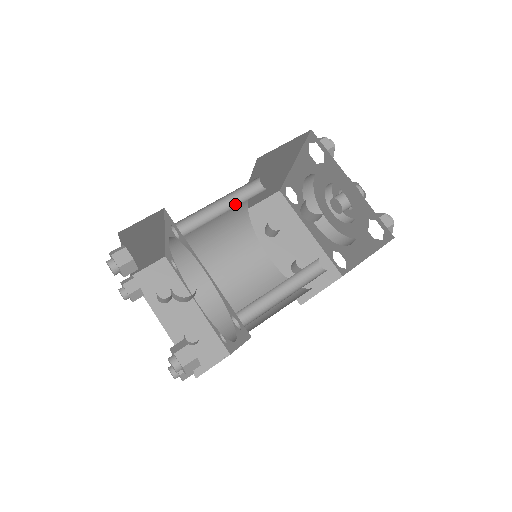
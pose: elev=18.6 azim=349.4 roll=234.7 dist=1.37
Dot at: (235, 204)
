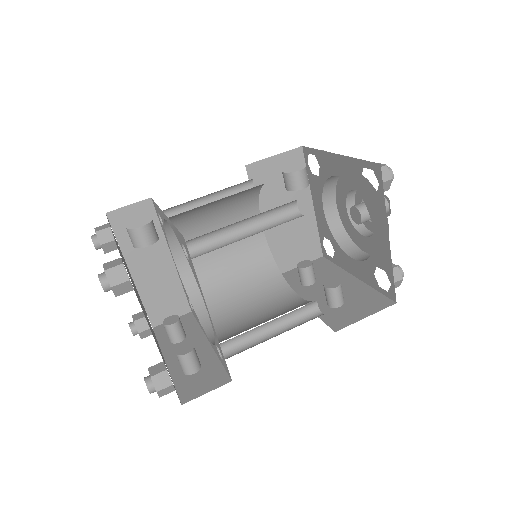
Dot at: (226, 203)
